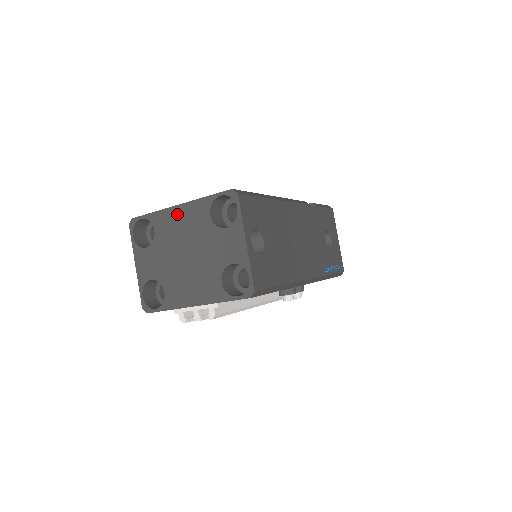
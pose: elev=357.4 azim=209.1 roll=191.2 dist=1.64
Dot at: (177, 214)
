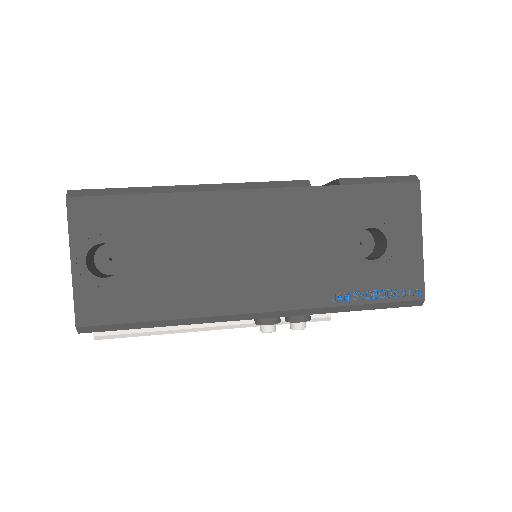
Dot at: occluded
